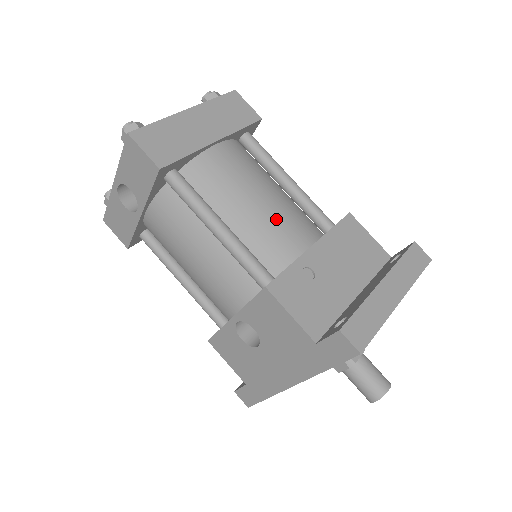
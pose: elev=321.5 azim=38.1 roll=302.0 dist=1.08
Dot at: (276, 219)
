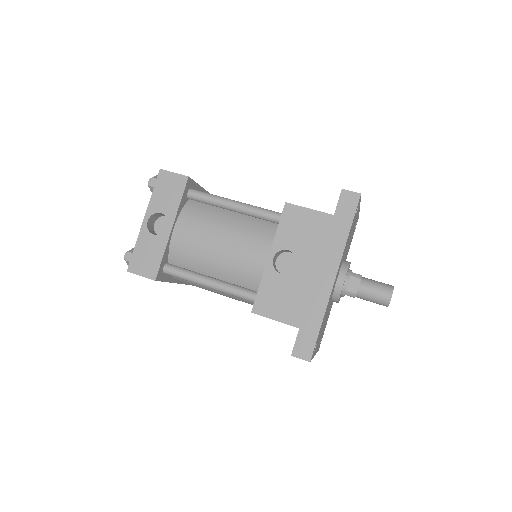
Dot at: occluded
